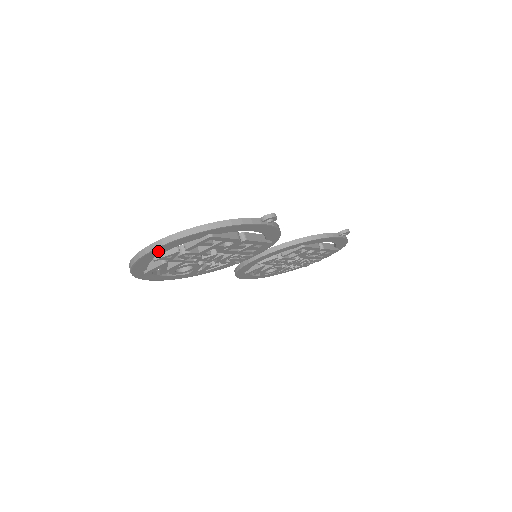
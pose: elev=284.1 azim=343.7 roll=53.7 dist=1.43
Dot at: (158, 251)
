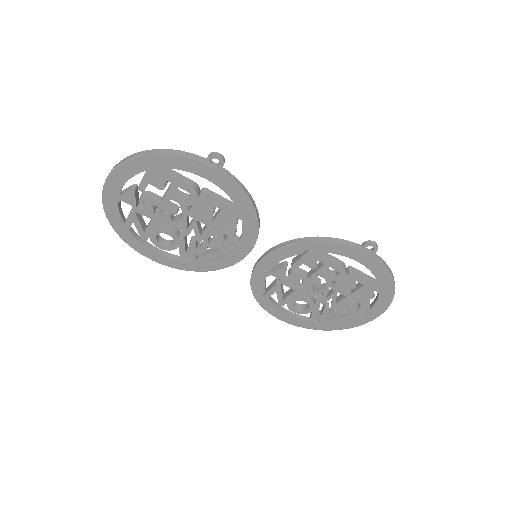
Dot at: (114, 184)
